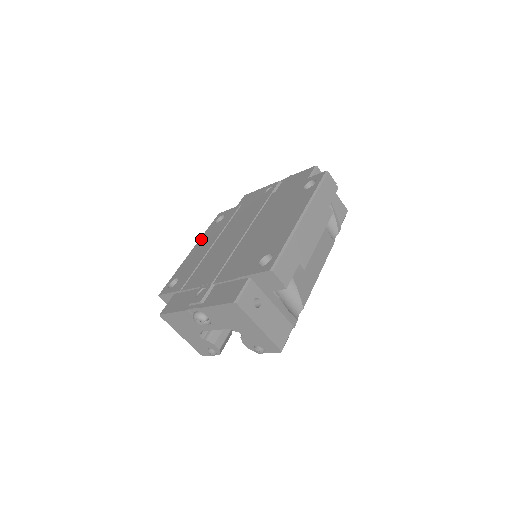
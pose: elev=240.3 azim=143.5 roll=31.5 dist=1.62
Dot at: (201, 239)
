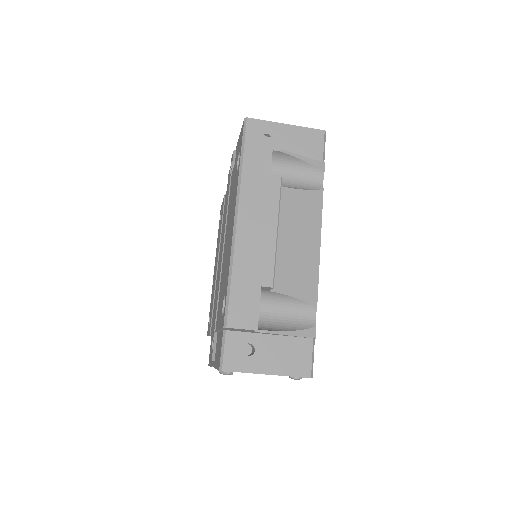
Dot at: (216, 251)
